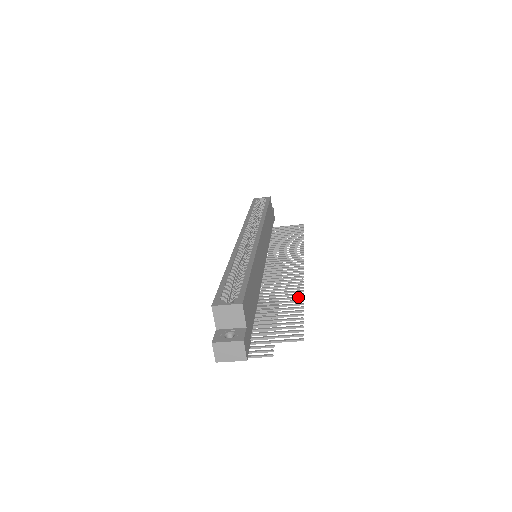
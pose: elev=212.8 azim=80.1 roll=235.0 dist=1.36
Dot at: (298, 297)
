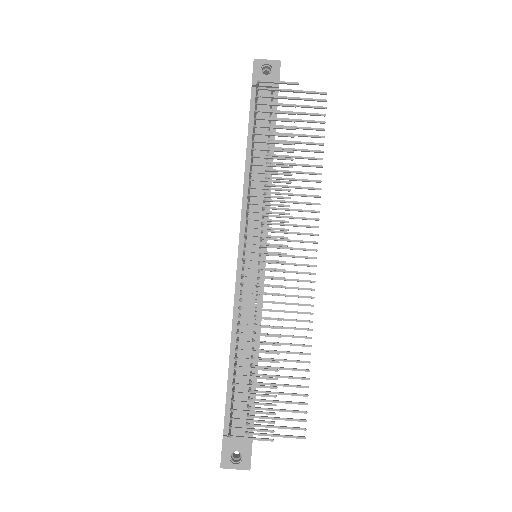
Dot at: (316, 173)
